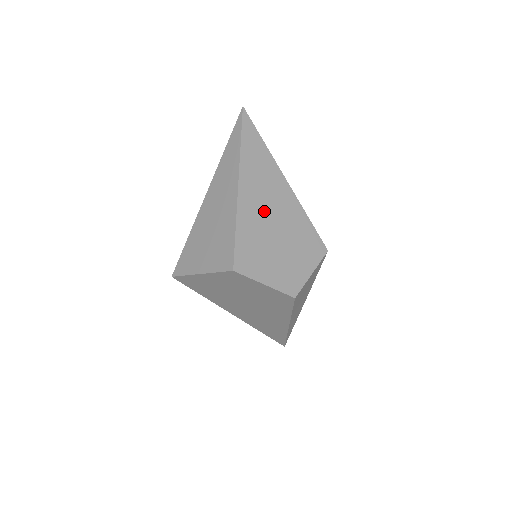
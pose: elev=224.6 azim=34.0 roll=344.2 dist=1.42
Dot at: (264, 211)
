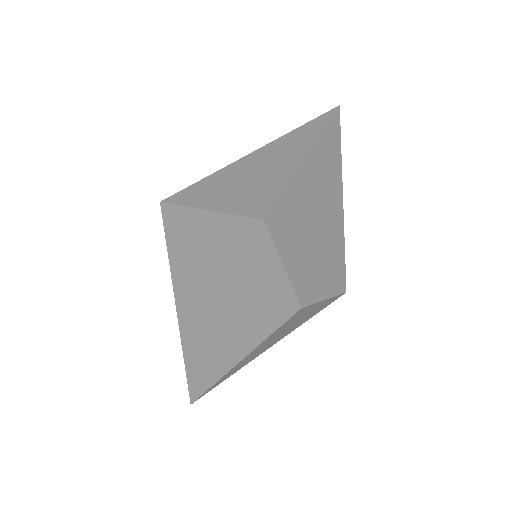
Dot at: (315, 199)
